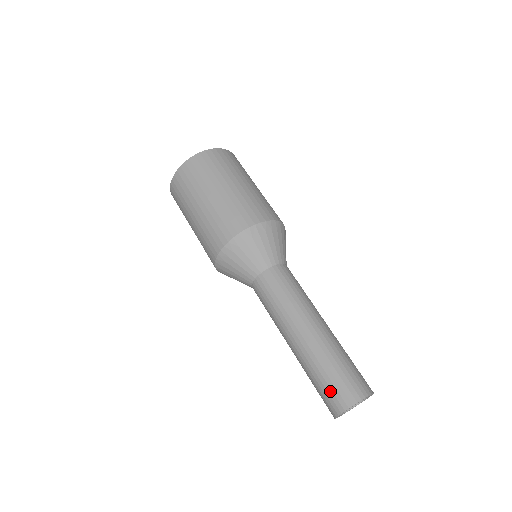
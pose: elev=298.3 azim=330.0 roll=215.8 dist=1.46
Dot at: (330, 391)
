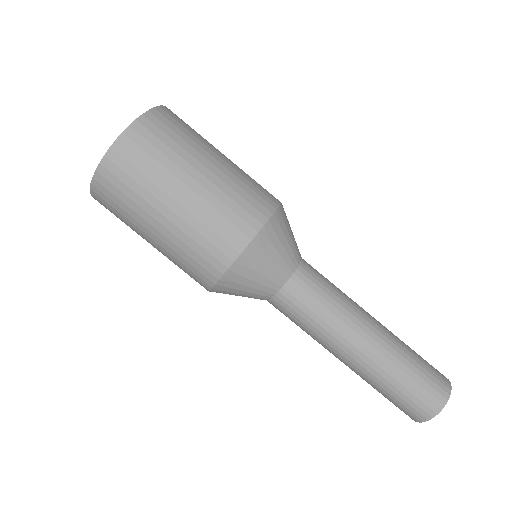
Dot at: occluded
